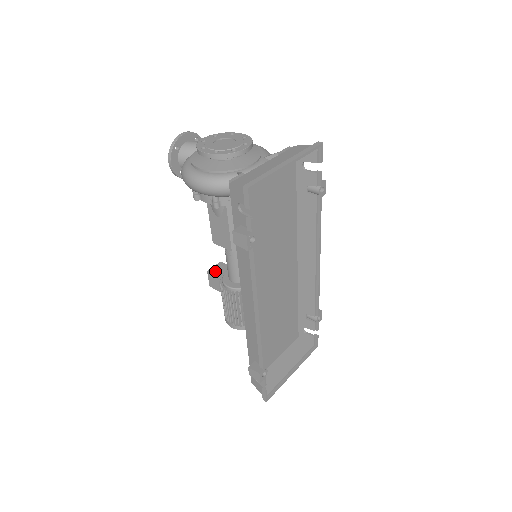
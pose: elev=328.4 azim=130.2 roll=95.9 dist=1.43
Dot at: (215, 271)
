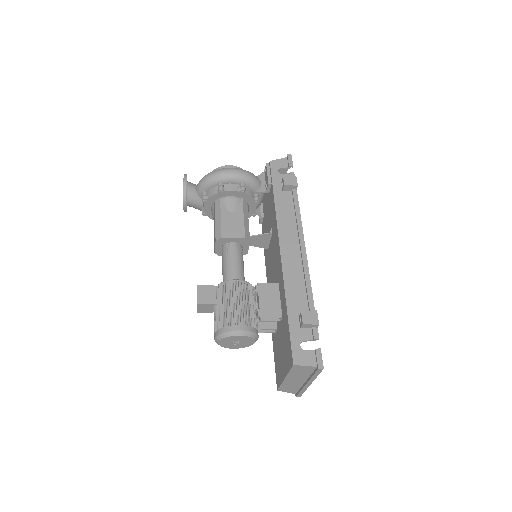
Dot at: occluded
